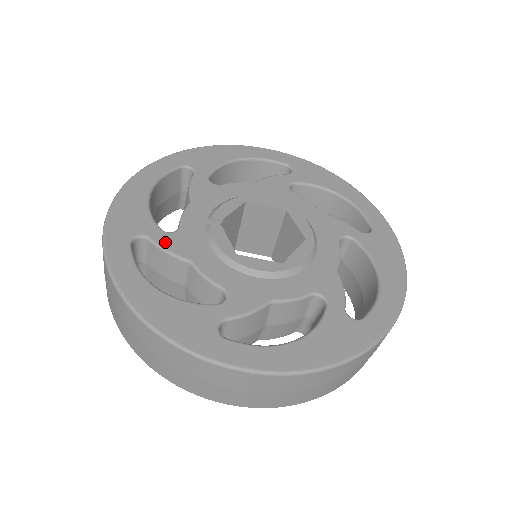
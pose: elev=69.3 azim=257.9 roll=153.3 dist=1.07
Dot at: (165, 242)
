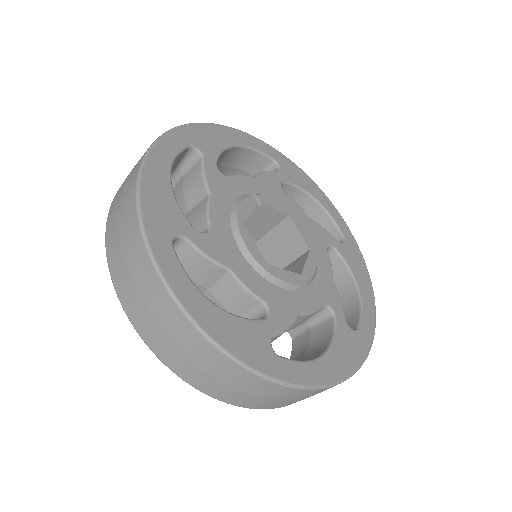
Dot at: (210, 170)
